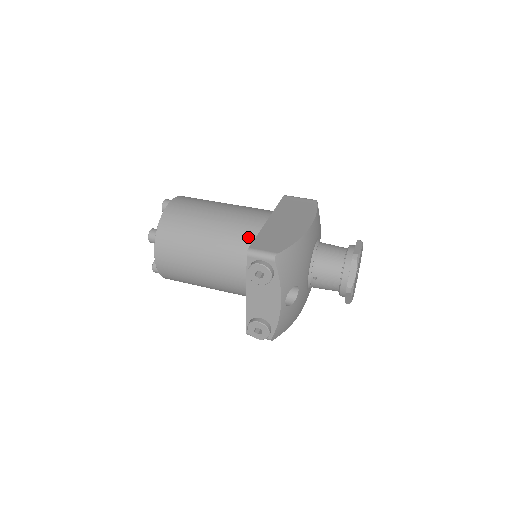
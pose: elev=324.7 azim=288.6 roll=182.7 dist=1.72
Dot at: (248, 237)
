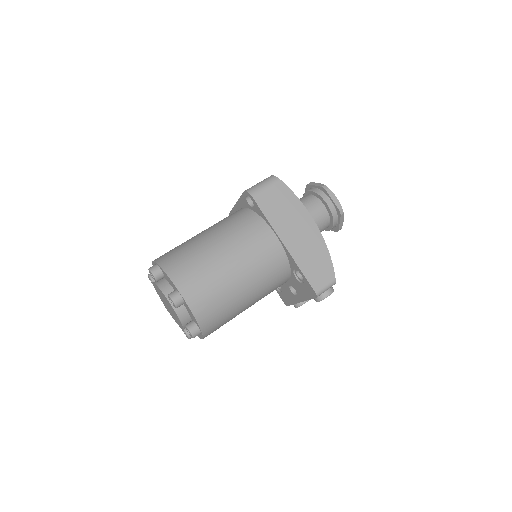
Dot at: (278, 269)
